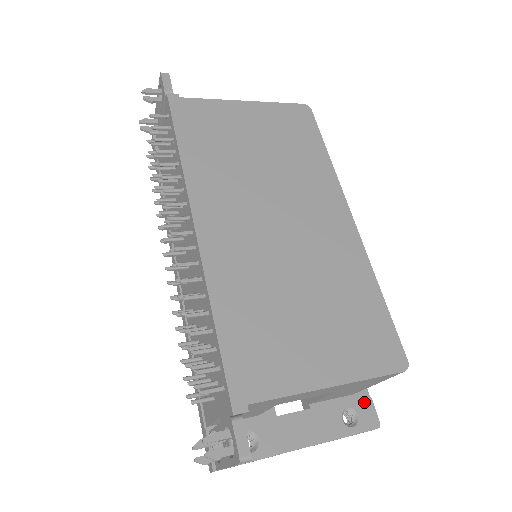
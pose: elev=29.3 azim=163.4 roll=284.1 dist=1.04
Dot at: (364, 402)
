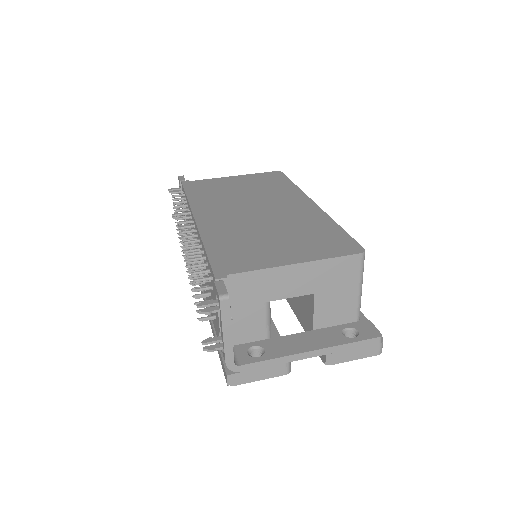
Dot at: (363, 323)
